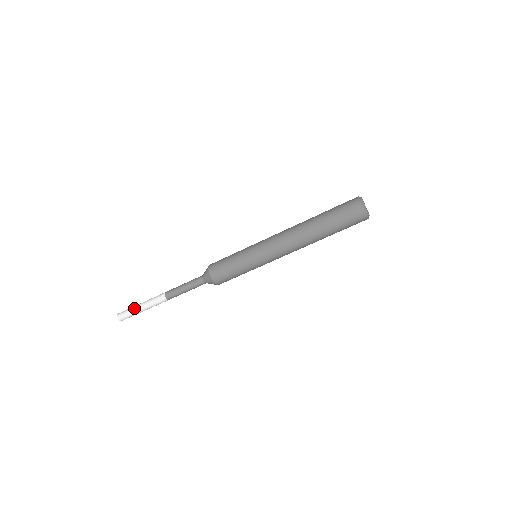
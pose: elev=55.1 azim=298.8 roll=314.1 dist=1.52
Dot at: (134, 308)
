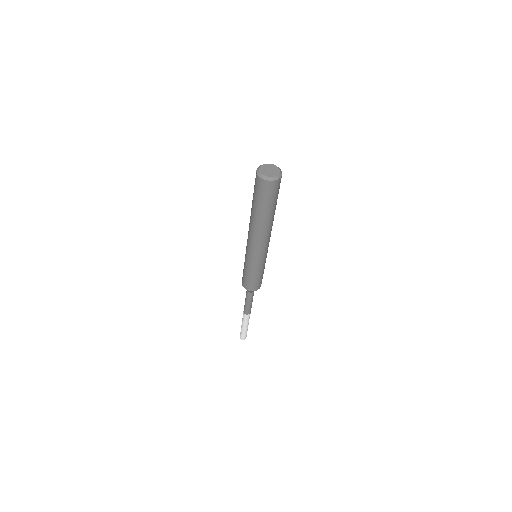
Dot at: (242, 330)
